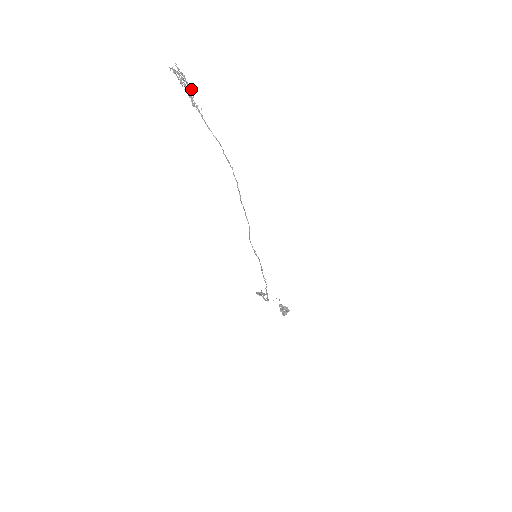
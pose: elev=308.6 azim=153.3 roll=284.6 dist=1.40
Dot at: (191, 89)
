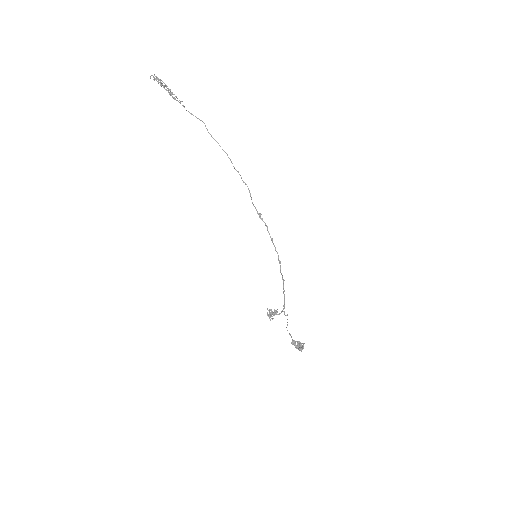
Dot at: (170, 90)
